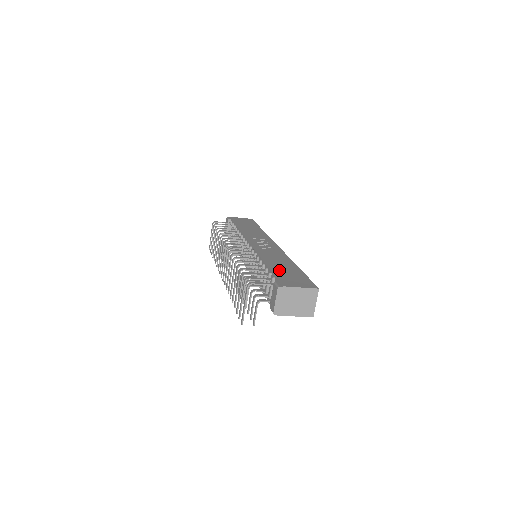
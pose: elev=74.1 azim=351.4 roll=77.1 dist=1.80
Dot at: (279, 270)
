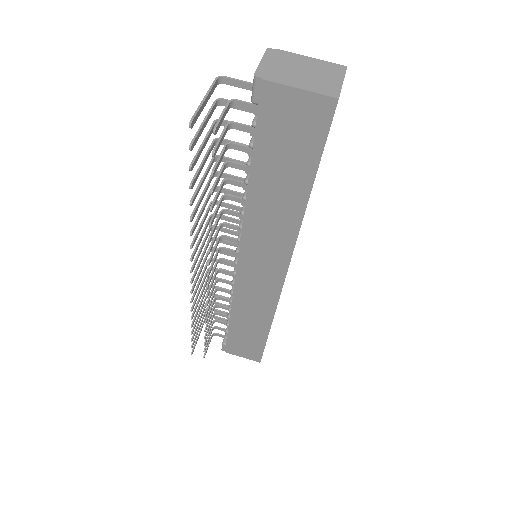
Dot at: occluded
